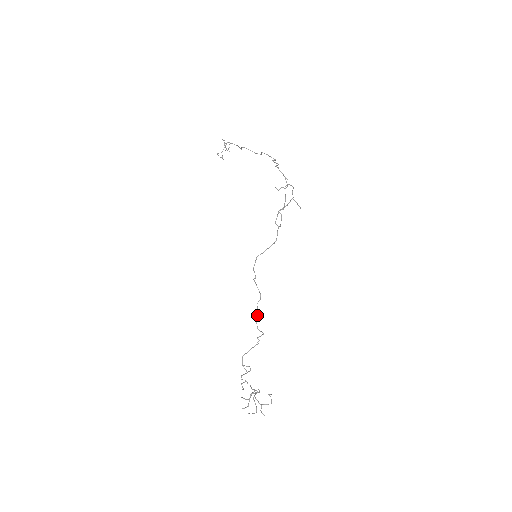
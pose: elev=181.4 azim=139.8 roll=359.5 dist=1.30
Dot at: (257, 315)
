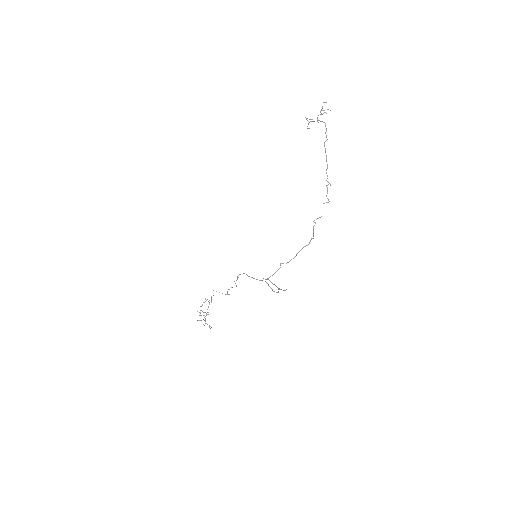
Dot at: occluded
